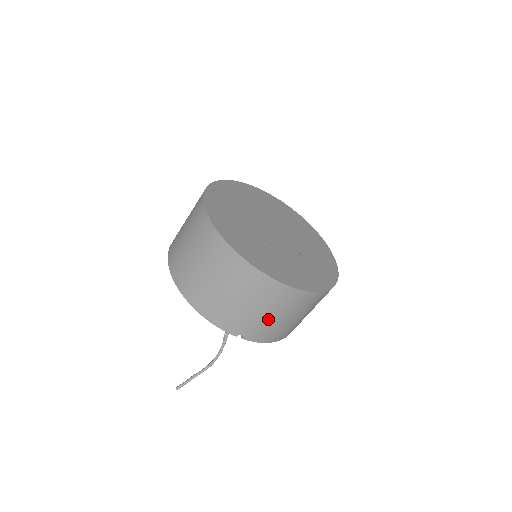
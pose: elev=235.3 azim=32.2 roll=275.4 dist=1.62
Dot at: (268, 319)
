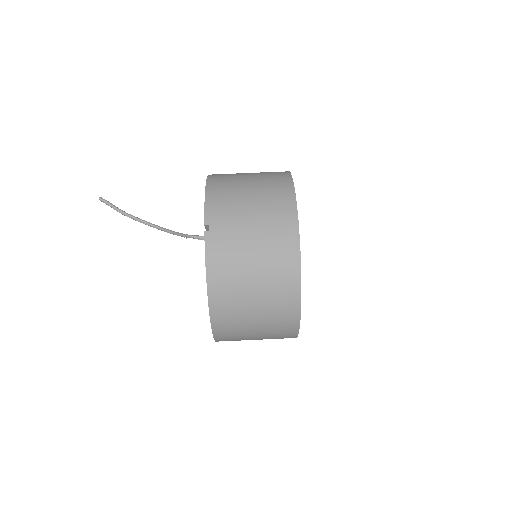
Dot at: (246, 240)
